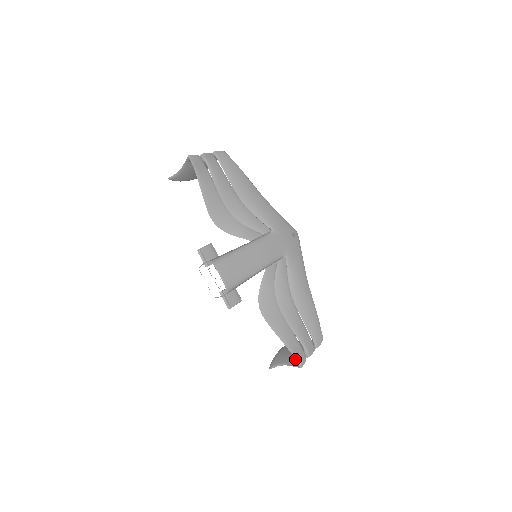
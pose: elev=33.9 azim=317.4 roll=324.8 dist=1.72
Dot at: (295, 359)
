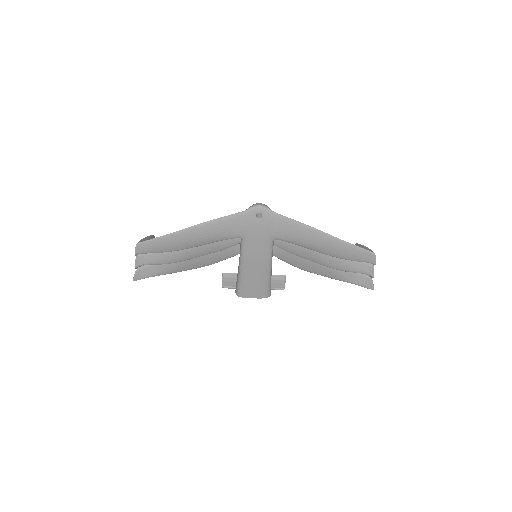
Dot at: occluded
